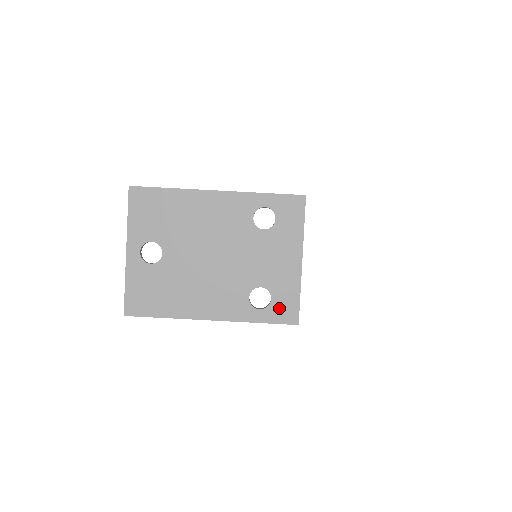
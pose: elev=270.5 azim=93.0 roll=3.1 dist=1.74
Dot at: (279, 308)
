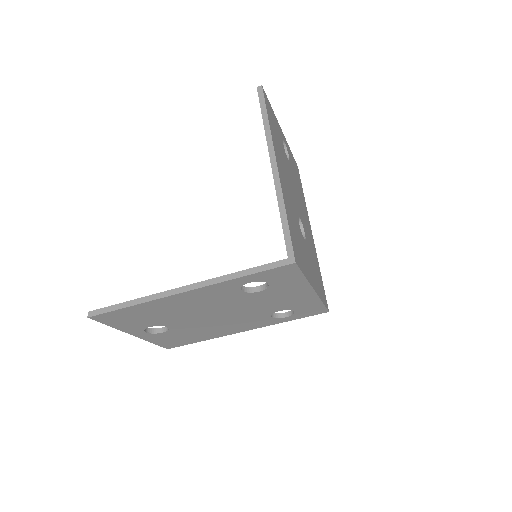
Dot at: (305, 312)
